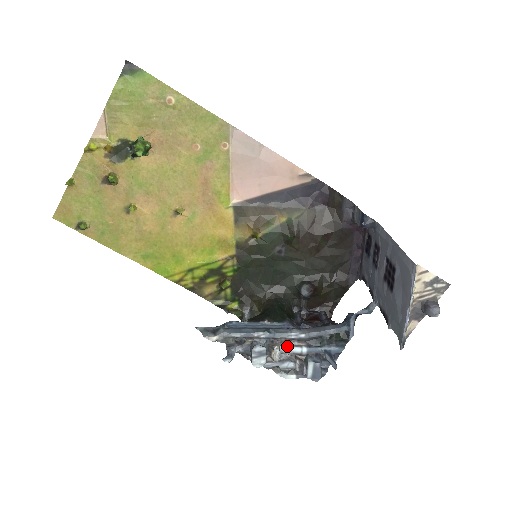
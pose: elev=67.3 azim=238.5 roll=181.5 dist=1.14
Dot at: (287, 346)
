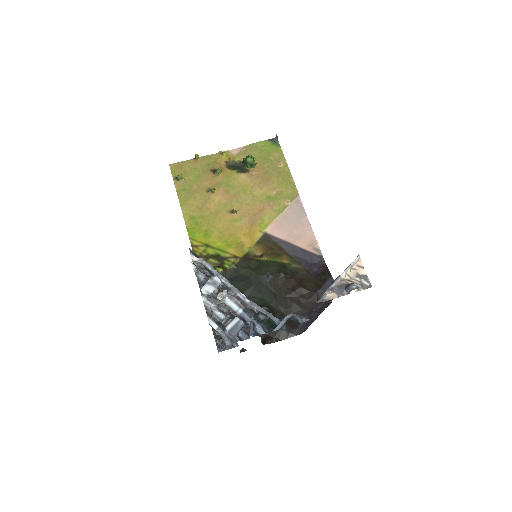
Dot at: (232, 300)
